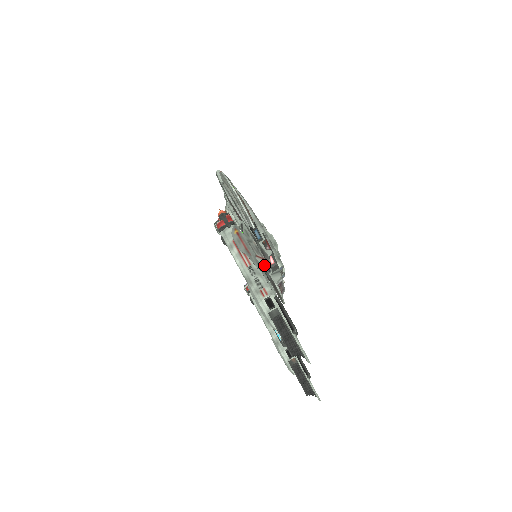
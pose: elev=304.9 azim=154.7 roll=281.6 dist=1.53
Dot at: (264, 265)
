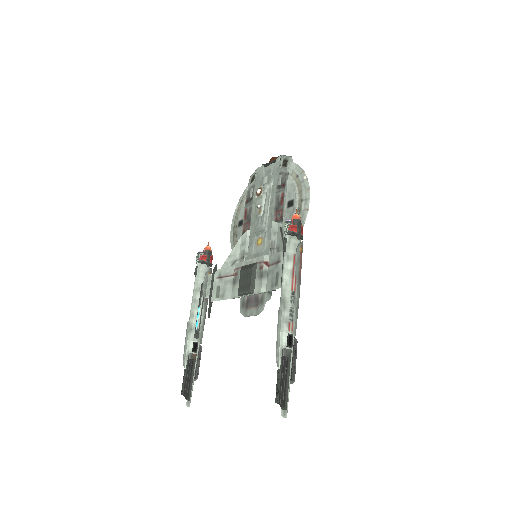
Dot at: occluded
